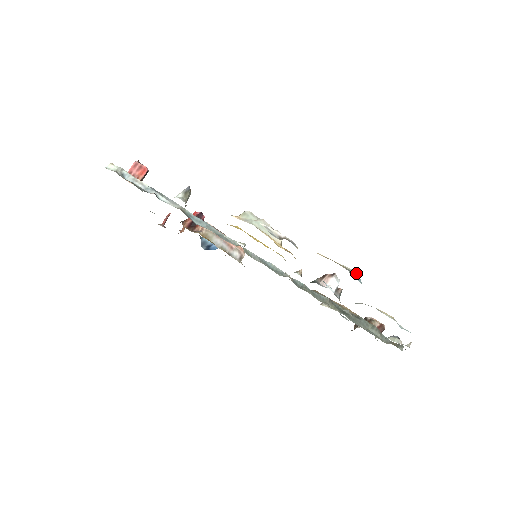
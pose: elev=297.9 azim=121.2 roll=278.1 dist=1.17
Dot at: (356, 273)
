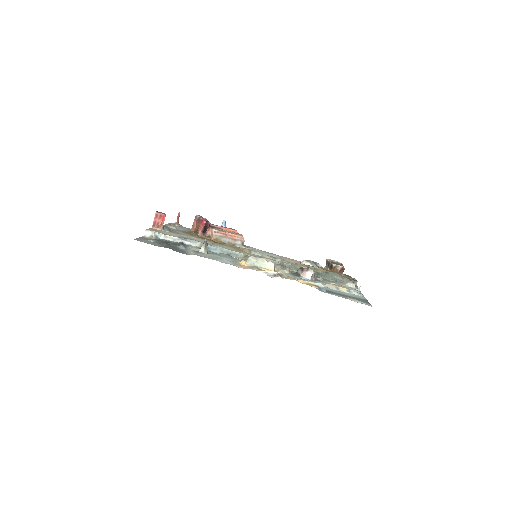
Dot at: (322, 286)
